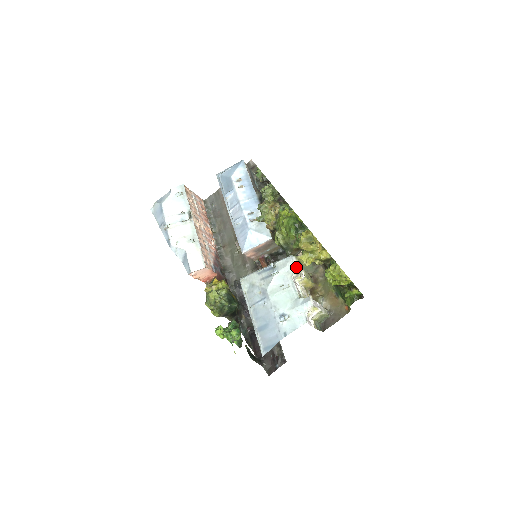
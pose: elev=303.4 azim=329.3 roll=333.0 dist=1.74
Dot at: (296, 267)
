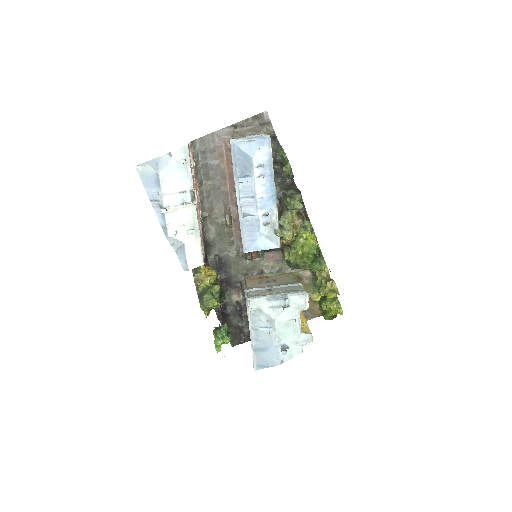
Dot at: (307, 305)
